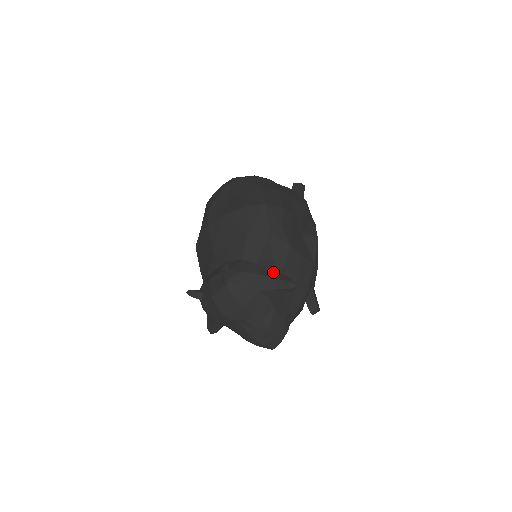
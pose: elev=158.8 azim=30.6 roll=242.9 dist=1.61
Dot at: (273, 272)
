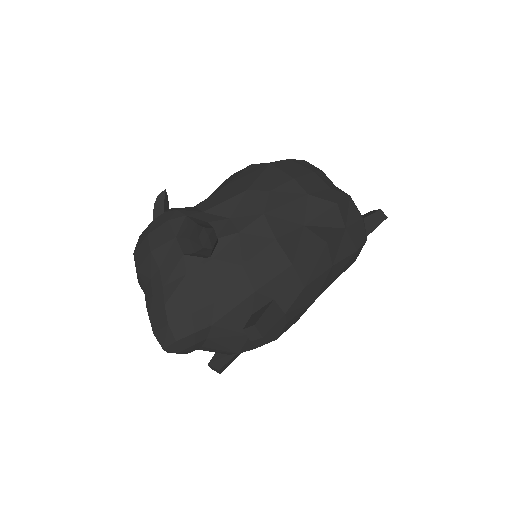
Dot at: (208, 224)
